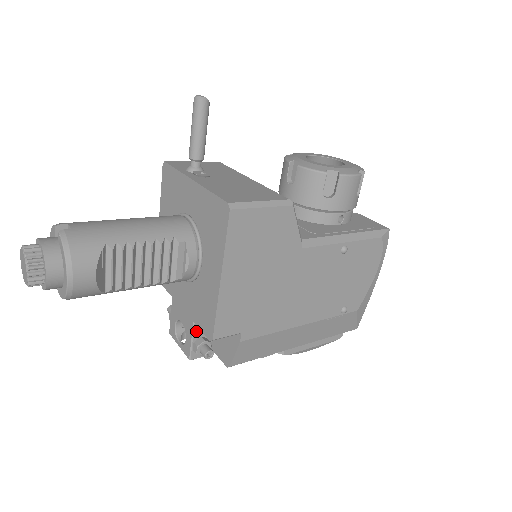
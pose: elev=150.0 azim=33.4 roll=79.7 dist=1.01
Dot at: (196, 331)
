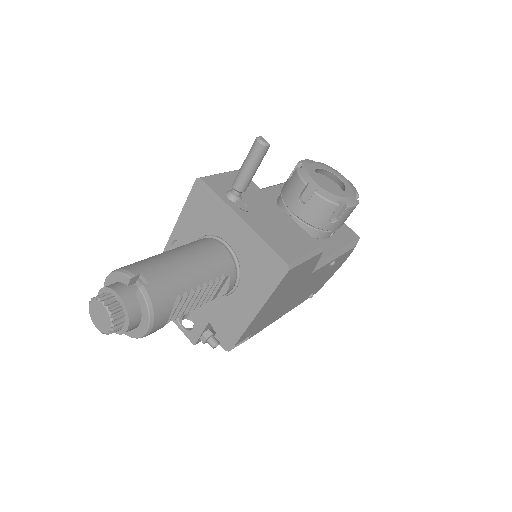
Dot at: (207, 327)
